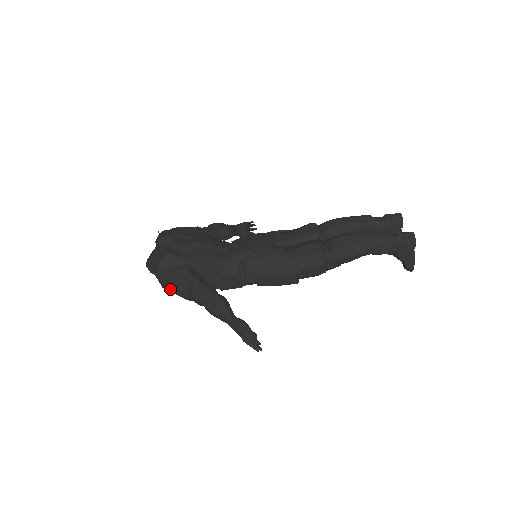
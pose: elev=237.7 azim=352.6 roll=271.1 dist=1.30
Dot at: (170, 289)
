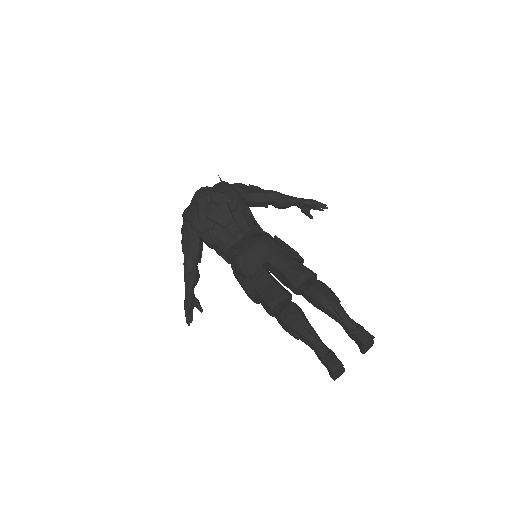
Dot at: occluded
